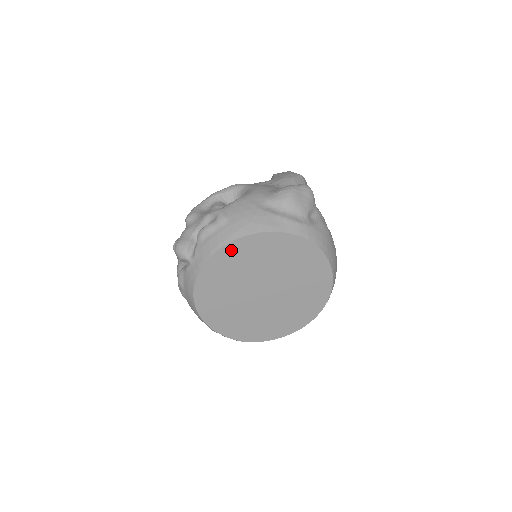
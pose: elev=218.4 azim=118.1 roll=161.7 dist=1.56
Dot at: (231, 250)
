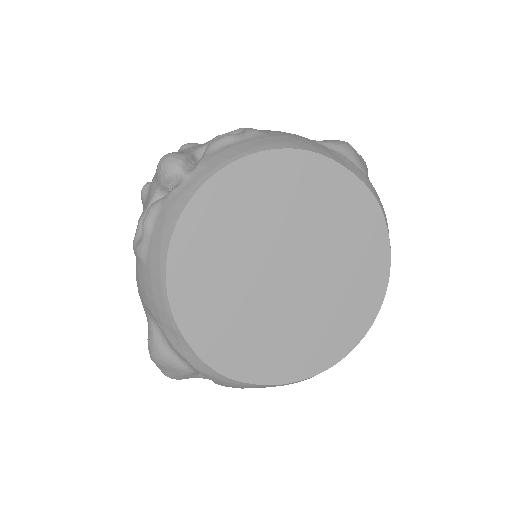
Dot at: (265, 166)
